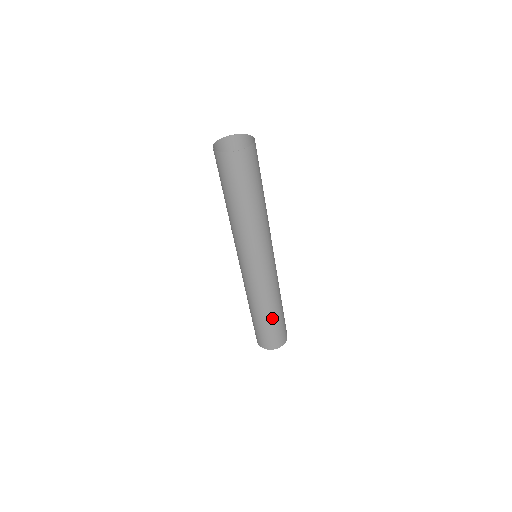
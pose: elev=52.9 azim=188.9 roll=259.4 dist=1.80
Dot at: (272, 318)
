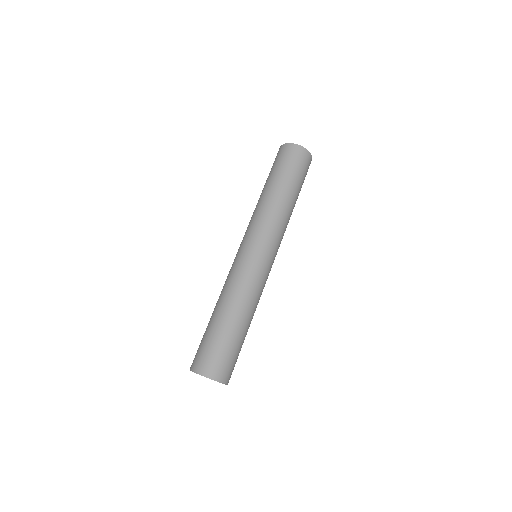
Dot at: (240, 328)
